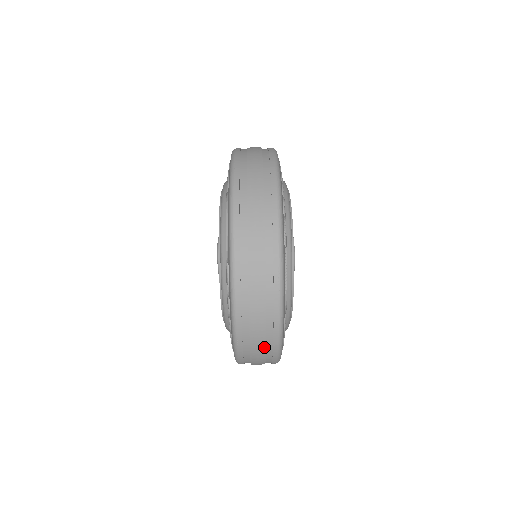
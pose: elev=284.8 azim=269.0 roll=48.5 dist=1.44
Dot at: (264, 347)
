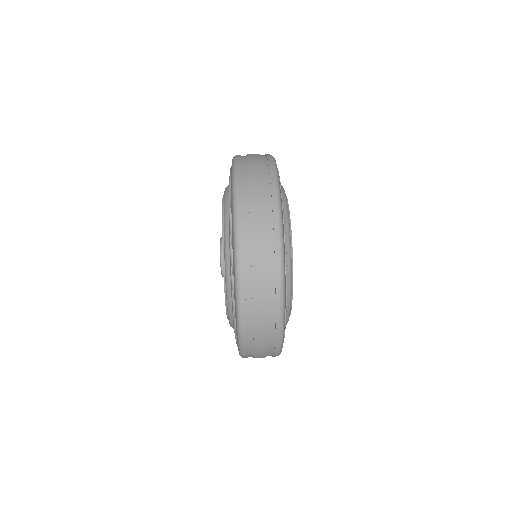
Dot at: (266, 352)
